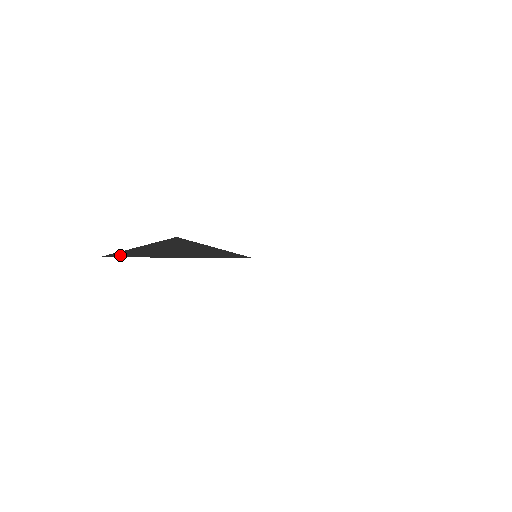
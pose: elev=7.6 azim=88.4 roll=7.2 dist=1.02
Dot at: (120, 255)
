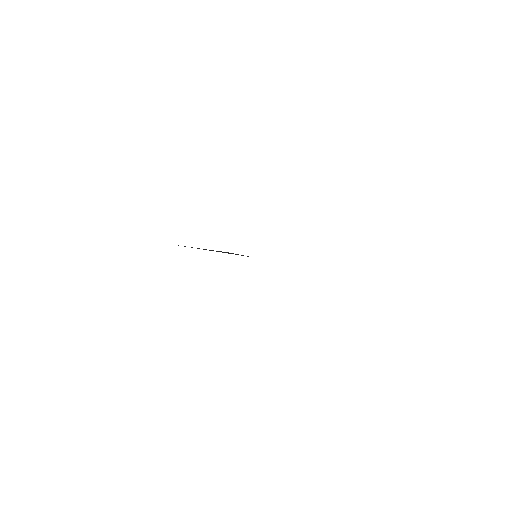
Dot at: occluded
